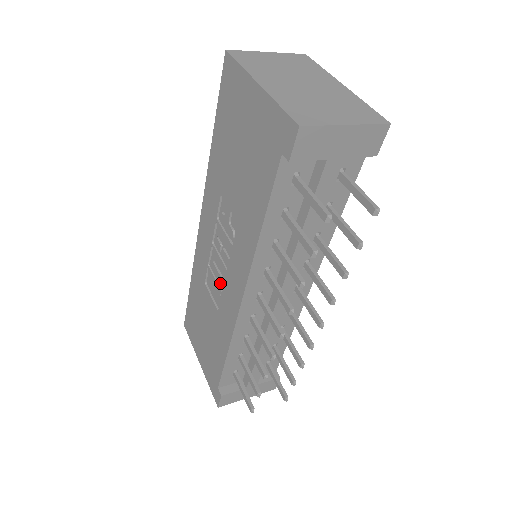
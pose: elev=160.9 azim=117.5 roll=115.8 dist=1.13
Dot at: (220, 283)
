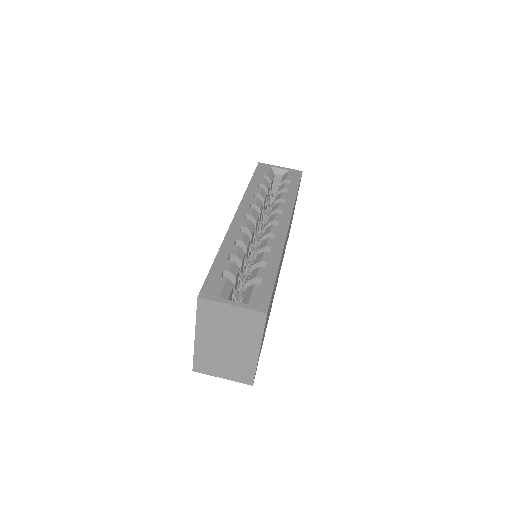
Dot at: occluded
